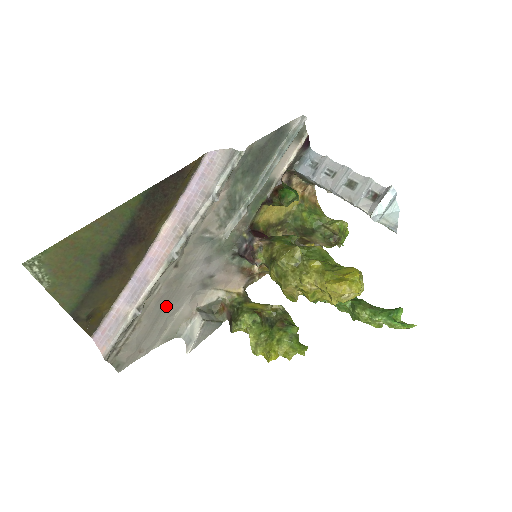
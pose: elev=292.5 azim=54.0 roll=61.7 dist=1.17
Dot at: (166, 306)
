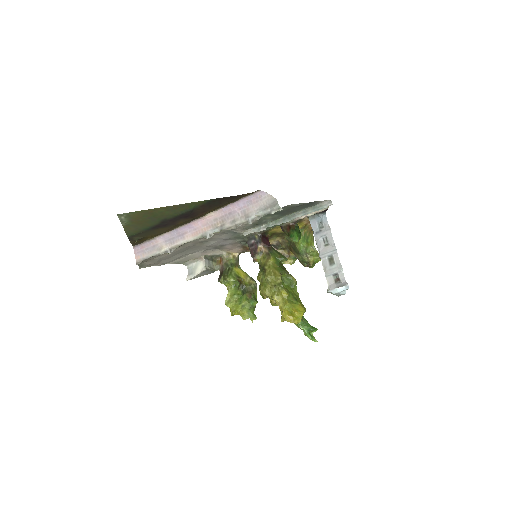
Dot at: (187, 250)
